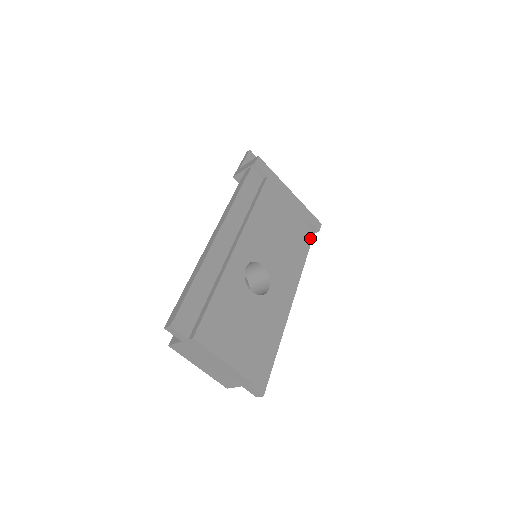
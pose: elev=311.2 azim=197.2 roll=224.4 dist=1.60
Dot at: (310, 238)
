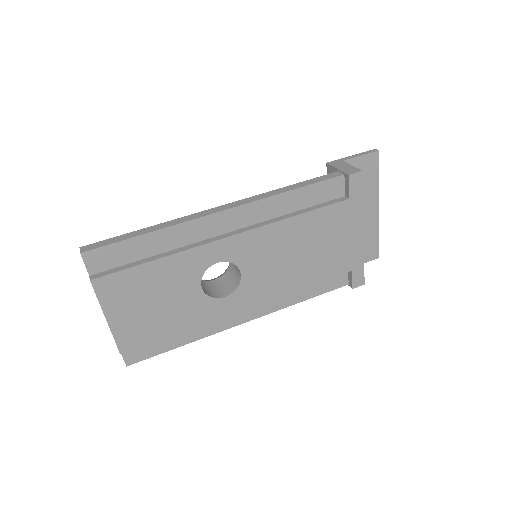
Dot at: (337, 285)
